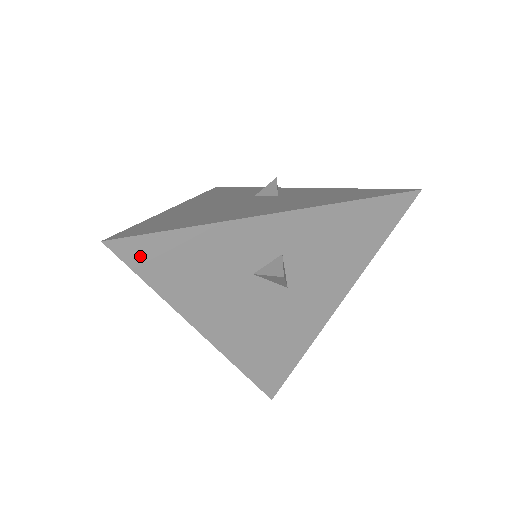
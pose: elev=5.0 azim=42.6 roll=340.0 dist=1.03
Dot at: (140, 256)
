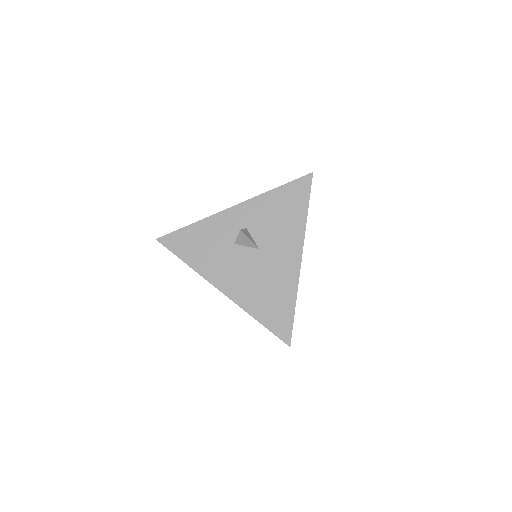
Dot at: (174, 244)
